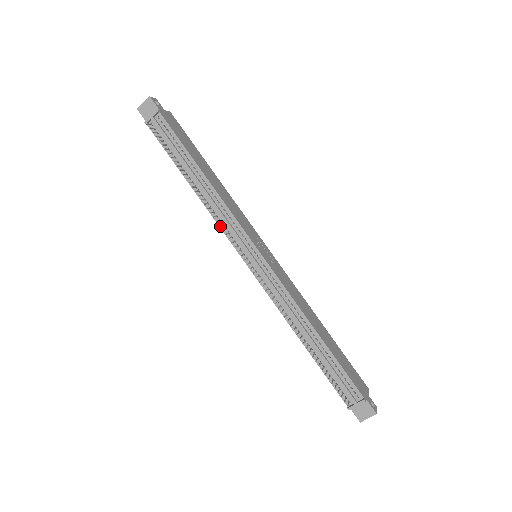
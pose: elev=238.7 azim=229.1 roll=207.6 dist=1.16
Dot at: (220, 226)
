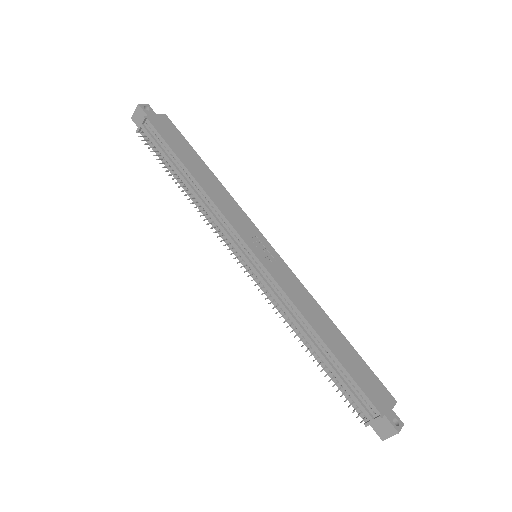
Dot at: (215, 228)
